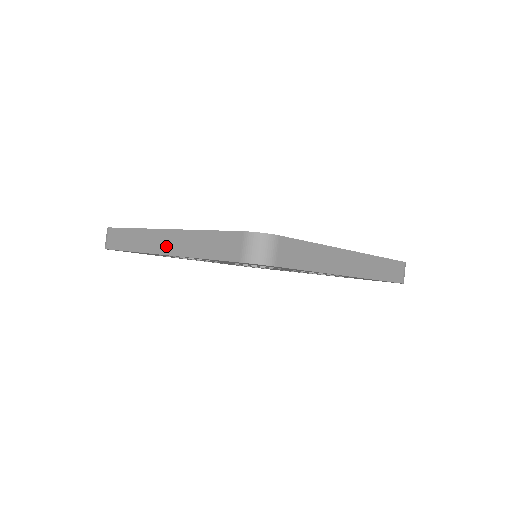
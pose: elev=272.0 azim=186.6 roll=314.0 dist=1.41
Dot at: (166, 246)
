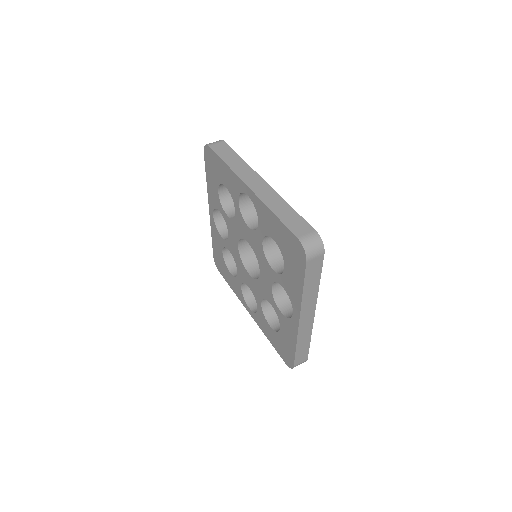
Dot at: occluded
